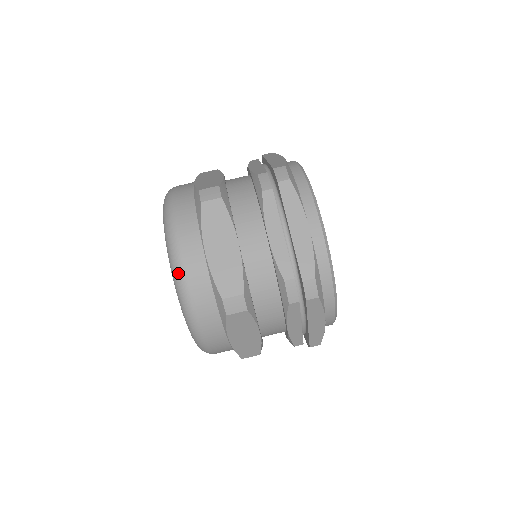
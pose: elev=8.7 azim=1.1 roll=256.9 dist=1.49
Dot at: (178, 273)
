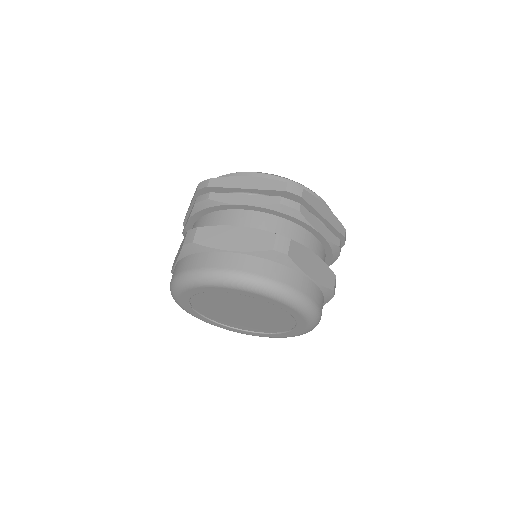
Dot at: (311, 307)
